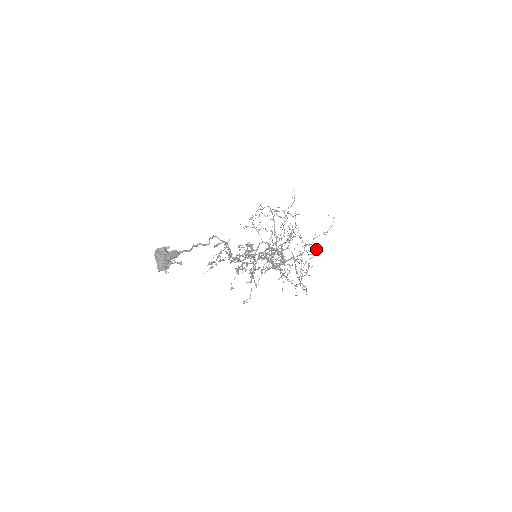
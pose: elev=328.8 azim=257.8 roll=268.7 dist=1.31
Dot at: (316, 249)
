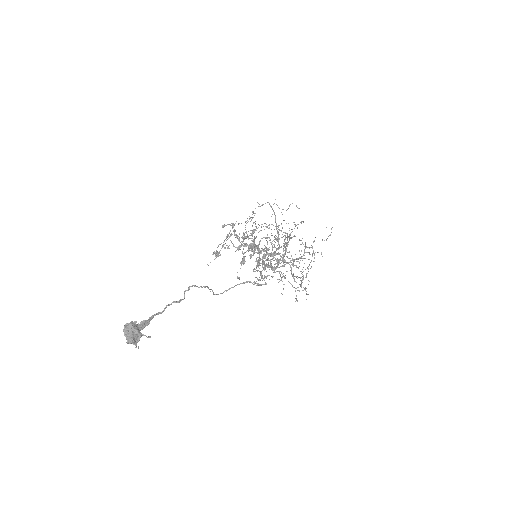
Dot at: occluded
